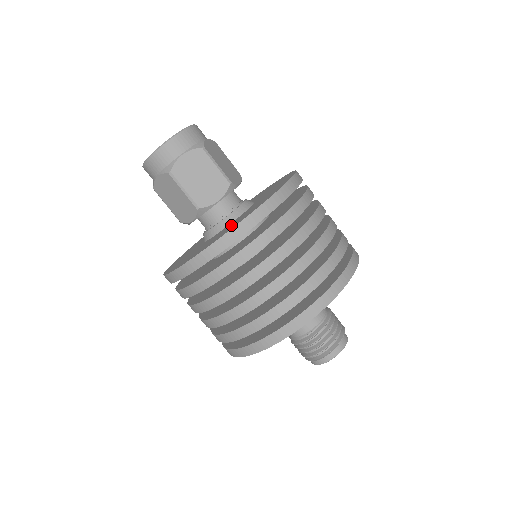
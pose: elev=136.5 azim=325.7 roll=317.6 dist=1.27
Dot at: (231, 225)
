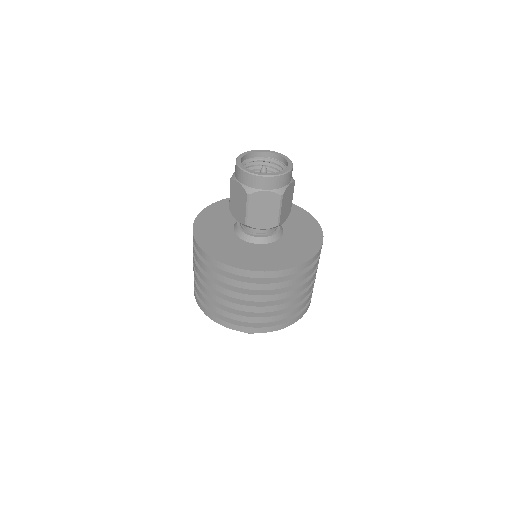
Dot at: (255, 255)
